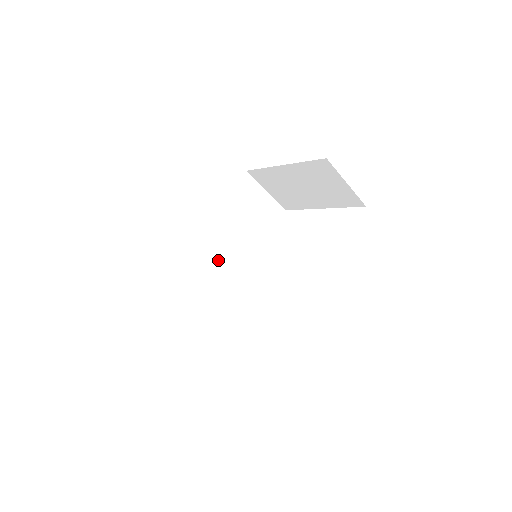
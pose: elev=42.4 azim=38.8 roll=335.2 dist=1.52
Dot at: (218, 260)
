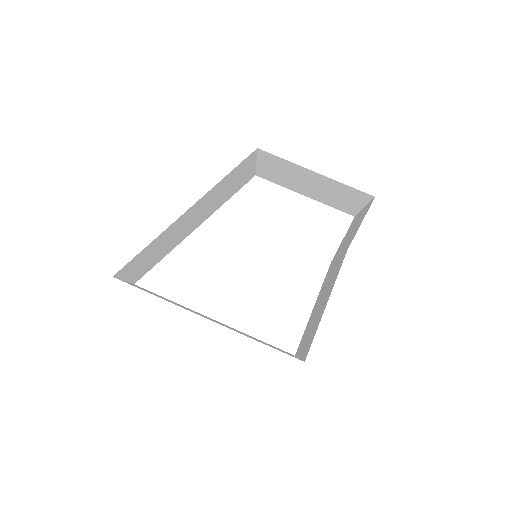
Dot at: (184, 230)
